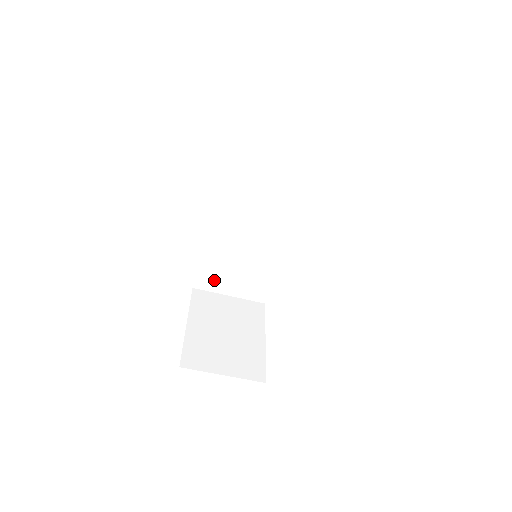
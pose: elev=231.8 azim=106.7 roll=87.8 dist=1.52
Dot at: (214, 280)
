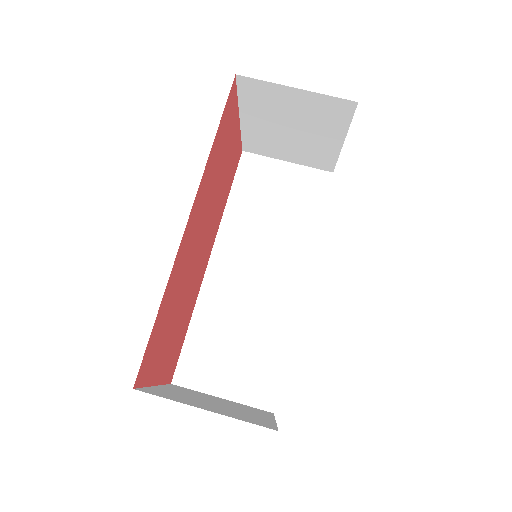
Dot at: (202, 368)
